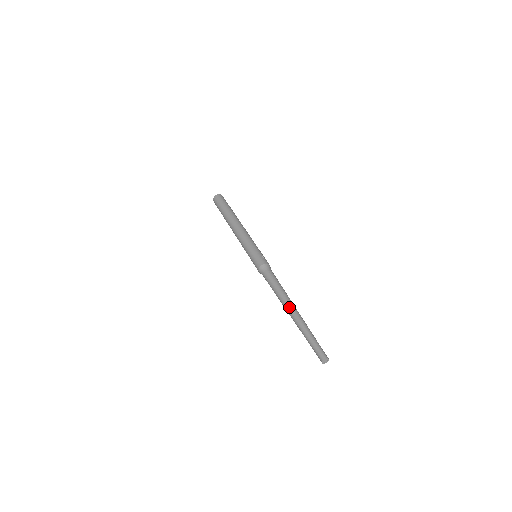
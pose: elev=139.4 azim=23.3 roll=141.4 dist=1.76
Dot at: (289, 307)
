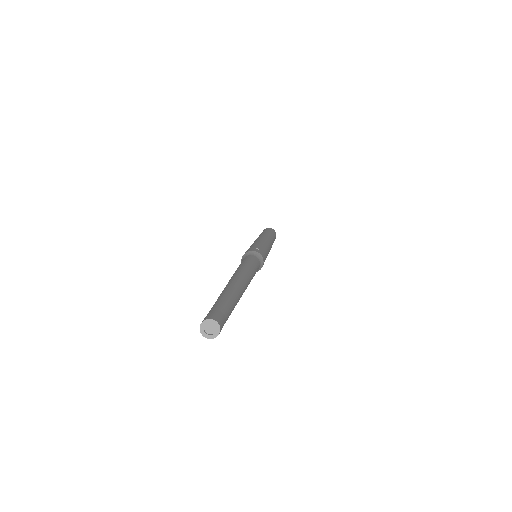
Dot at: (230, 279)
